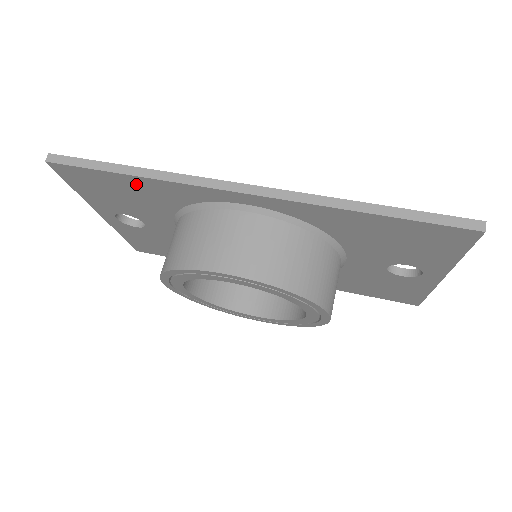
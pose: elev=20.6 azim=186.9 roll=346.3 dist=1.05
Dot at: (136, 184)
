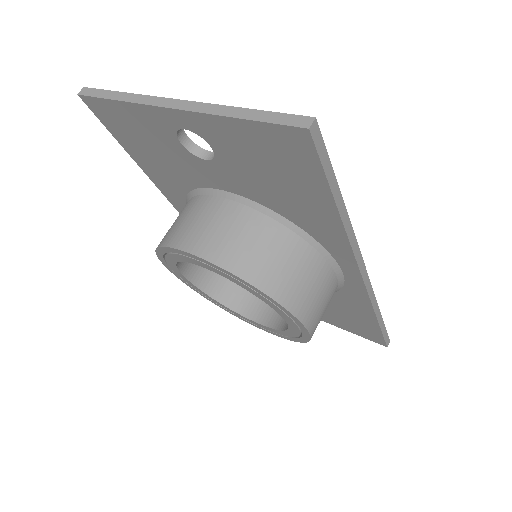
Dot at: (320, 208)
